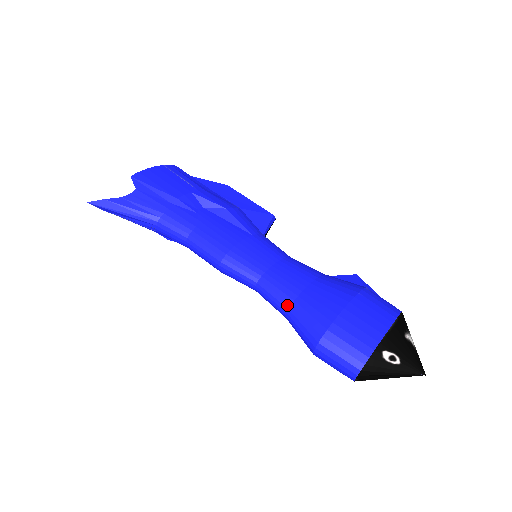
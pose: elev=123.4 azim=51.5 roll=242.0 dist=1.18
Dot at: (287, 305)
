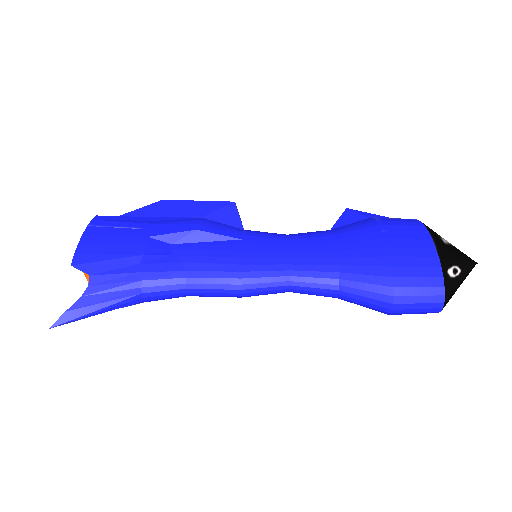
Dot at: (335, 288)
